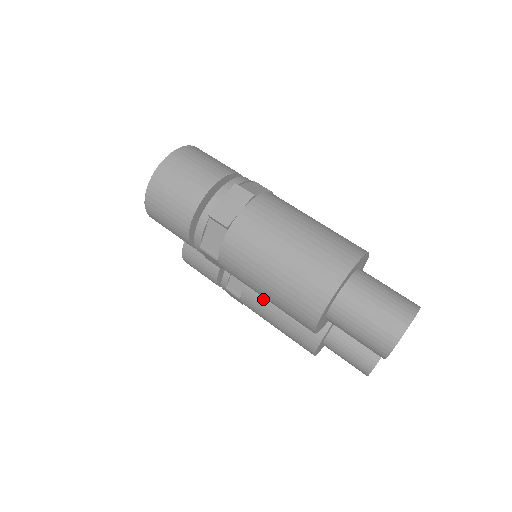
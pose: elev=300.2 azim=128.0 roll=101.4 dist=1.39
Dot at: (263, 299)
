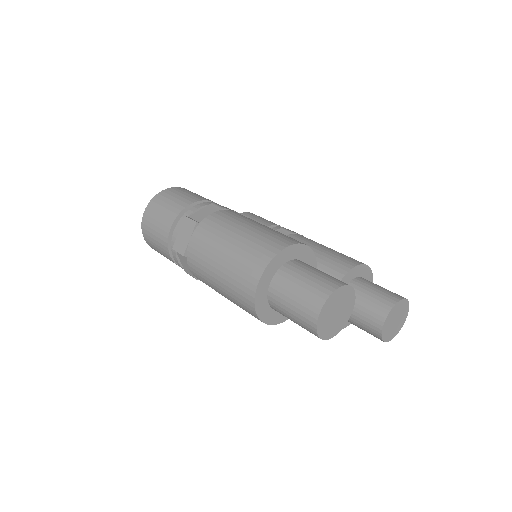
Dot at: occluded
